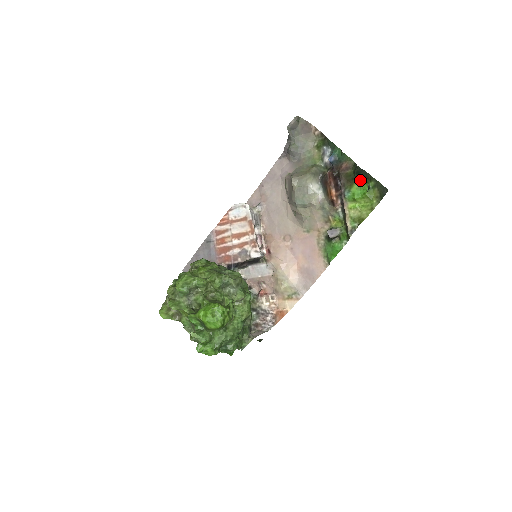
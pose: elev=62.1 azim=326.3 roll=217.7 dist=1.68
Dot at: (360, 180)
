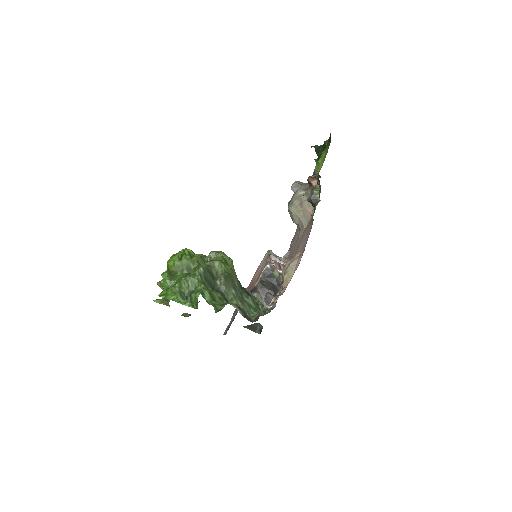
Dot at: occluded
